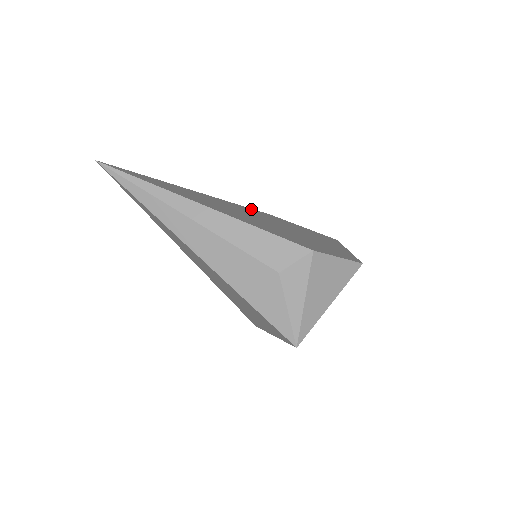
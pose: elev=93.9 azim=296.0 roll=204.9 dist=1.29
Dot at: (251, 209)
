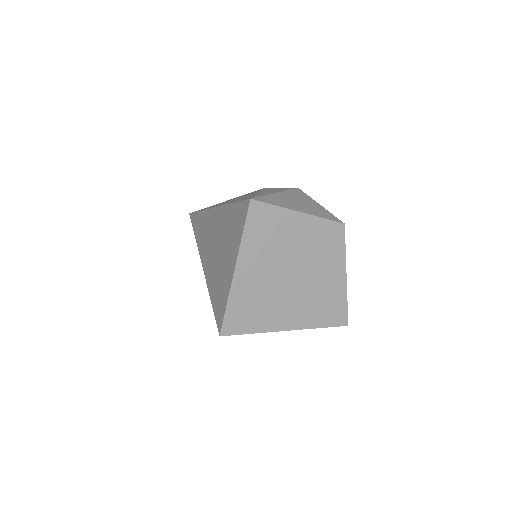
Dot at: occluded
